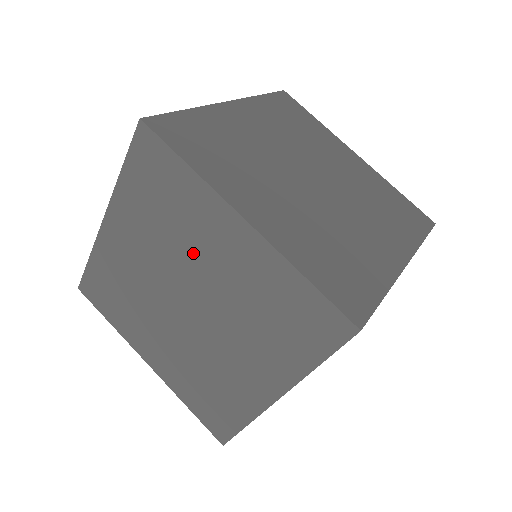
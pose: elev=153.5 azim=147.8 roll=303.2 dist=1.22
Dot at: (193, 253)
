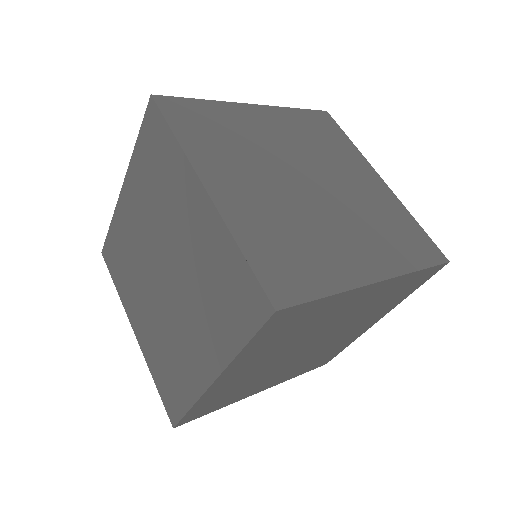
Dot at: (323, 326)
